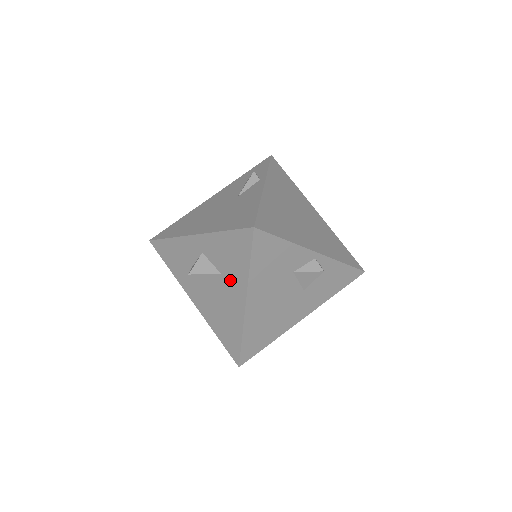
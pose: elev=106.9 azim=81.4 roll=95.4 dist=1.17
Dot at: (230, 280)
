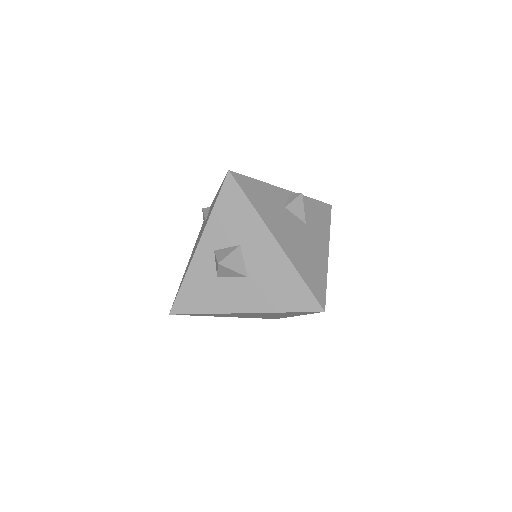
Dot at: (250, 239)
